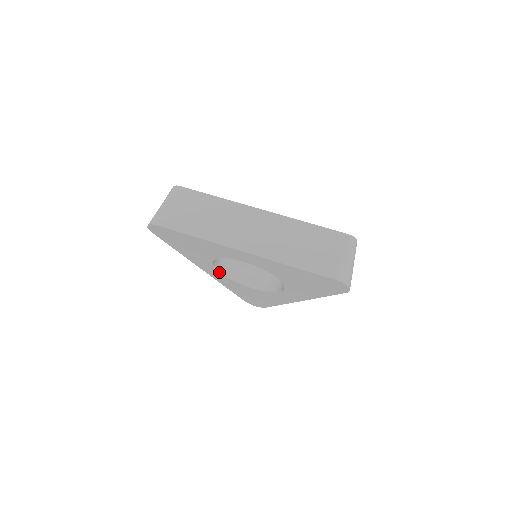
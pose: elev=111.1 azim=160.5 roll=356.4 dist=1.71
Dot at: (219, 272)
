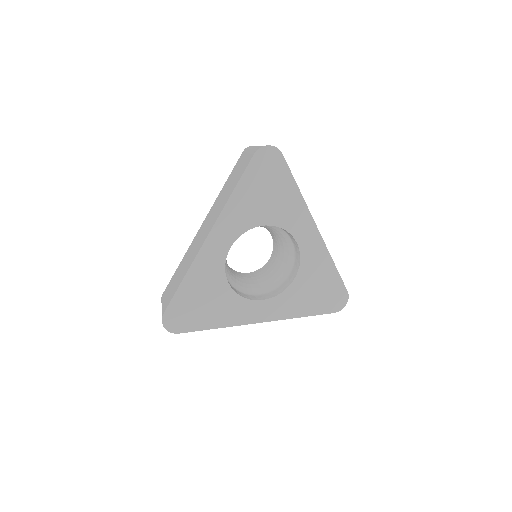
Dot at: (261, 302)
